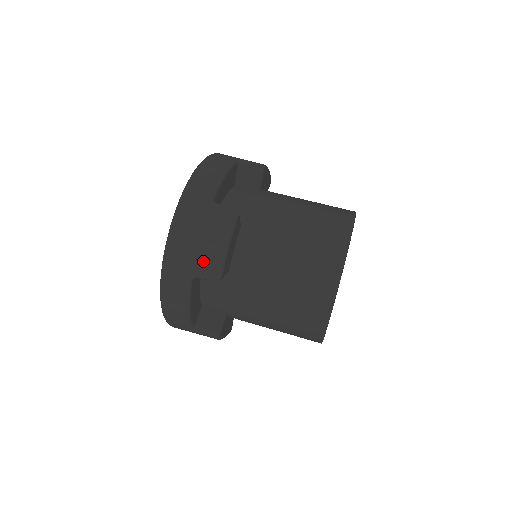
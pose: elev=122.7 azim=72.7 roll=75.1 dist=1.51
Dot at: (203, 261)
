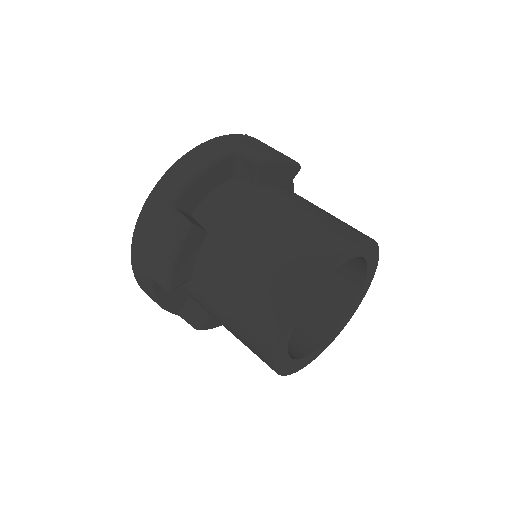
Dot at: (155, 268)
